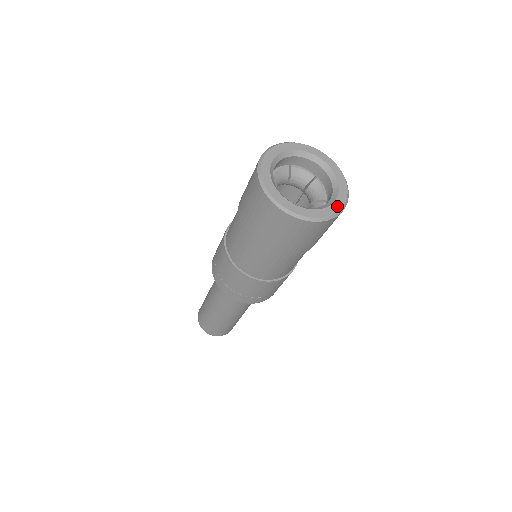
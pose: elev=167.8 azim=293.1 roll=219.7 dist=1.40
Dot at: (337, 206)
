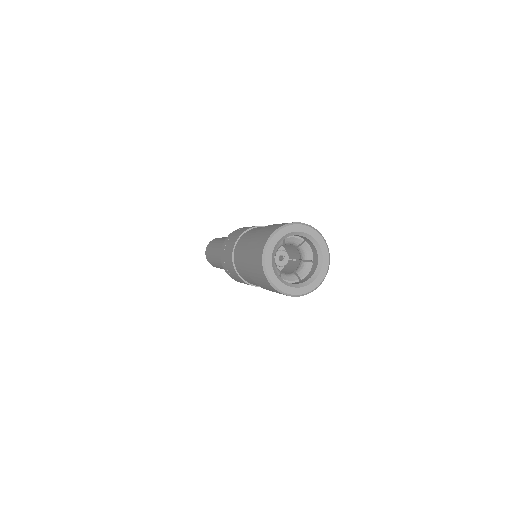
Dot at: (322, 276)
